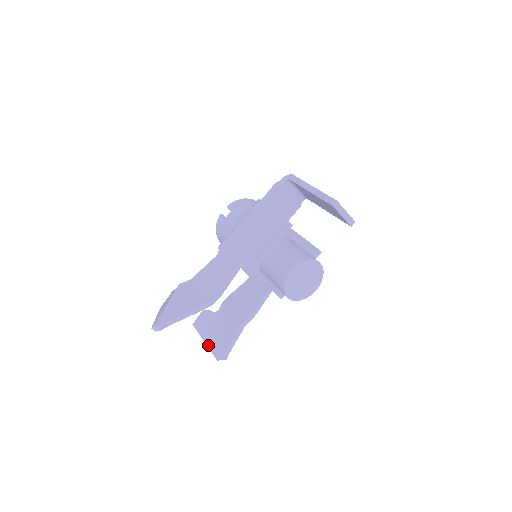
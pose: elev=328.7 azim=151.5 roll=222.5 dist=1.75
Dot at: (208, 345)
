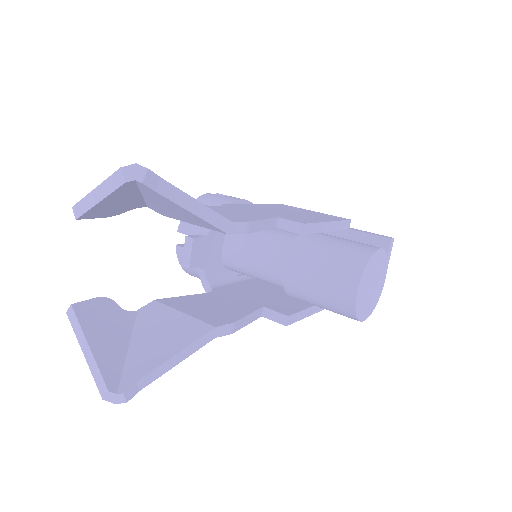
Dot at: (96, 353)
